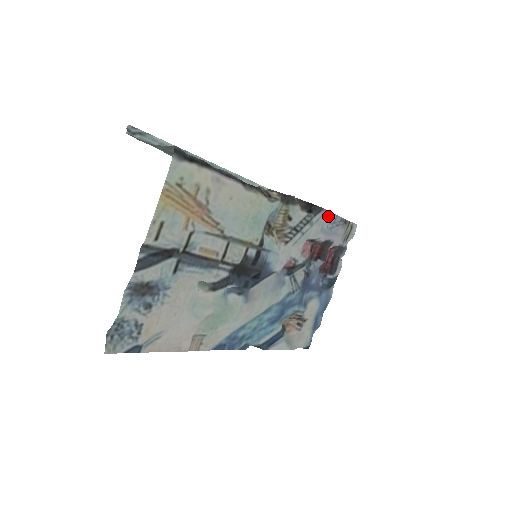
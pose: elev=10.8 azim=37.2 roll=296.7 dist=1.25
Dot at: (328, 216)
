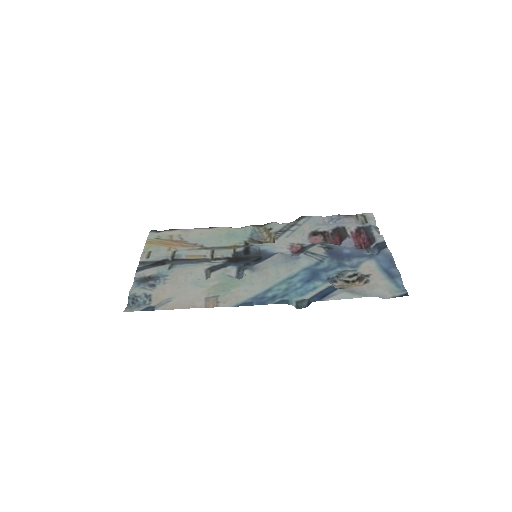
Dot at: (320, 219)
